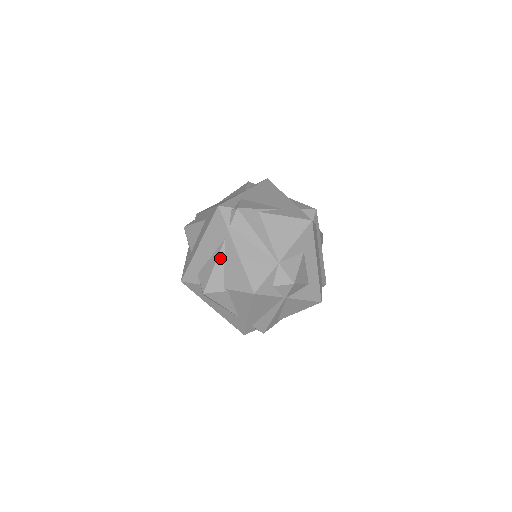
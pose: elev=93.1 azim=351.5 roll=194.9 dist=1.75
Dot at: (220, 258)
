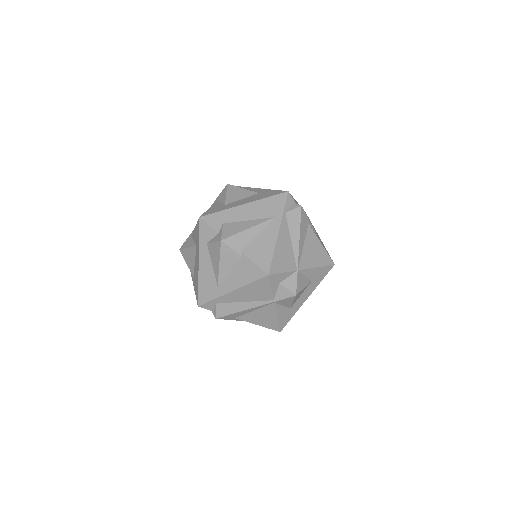
Dot at: (258, 227)
